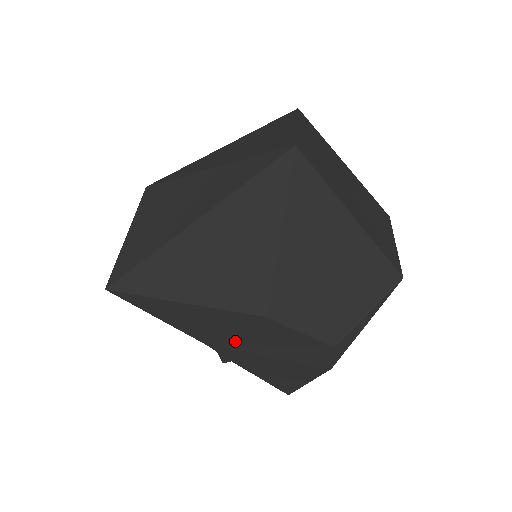
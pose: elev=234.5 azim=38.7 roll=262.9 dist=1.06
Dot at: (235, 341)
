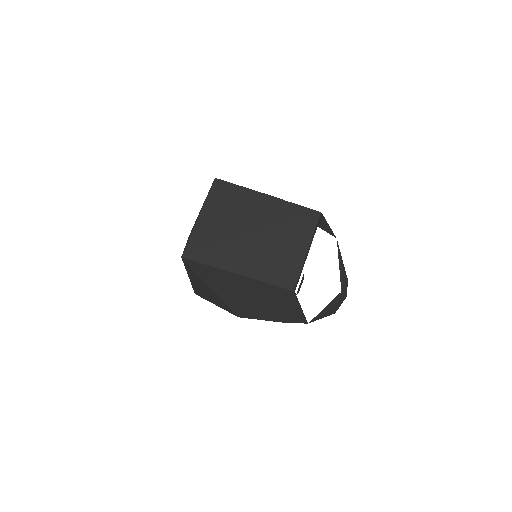
Dot at: occluded
